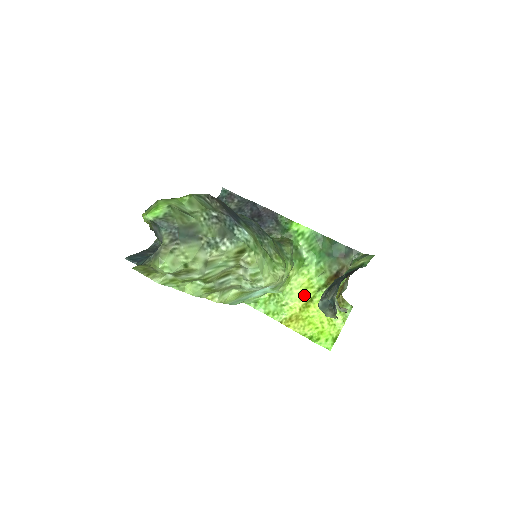
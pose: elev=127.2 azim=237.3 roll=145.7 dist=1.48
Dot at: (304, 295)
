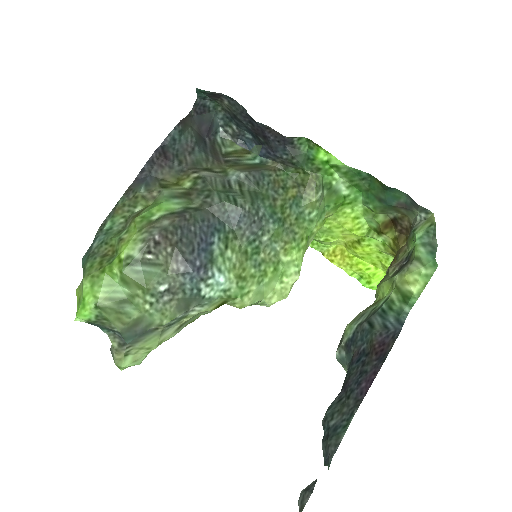
Dot at: (348, 235)
